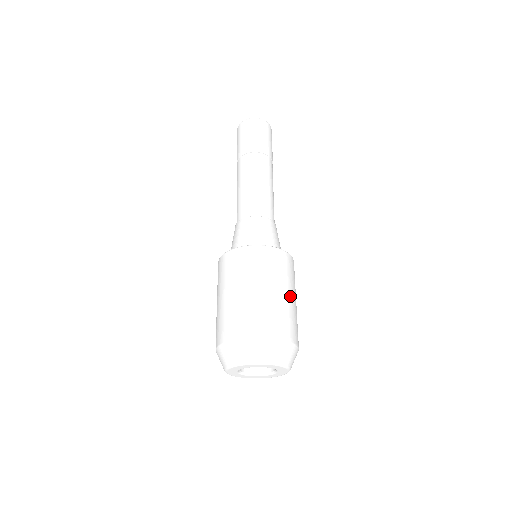
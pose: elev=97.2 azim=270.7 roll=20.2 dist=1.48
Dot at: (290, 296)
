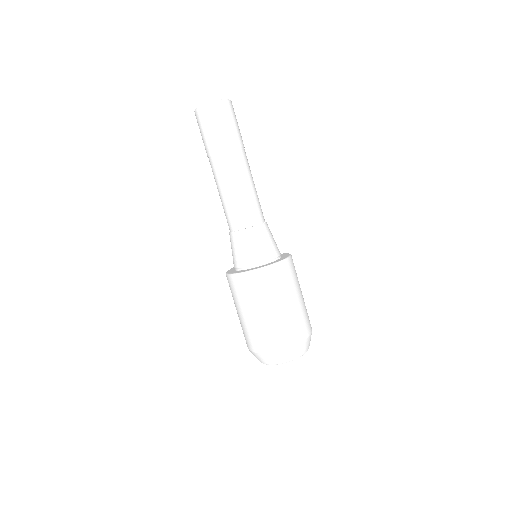
Dot at: (299, 298)
